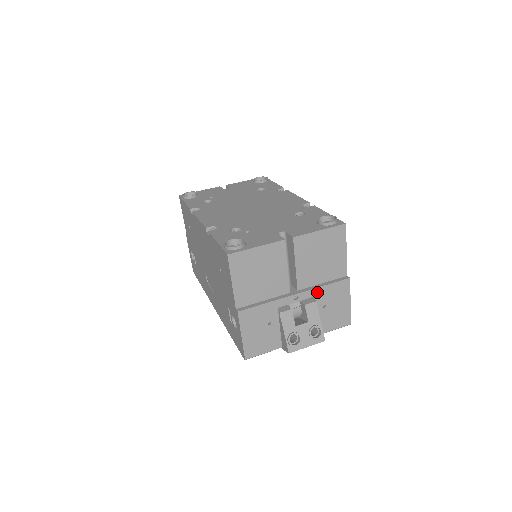
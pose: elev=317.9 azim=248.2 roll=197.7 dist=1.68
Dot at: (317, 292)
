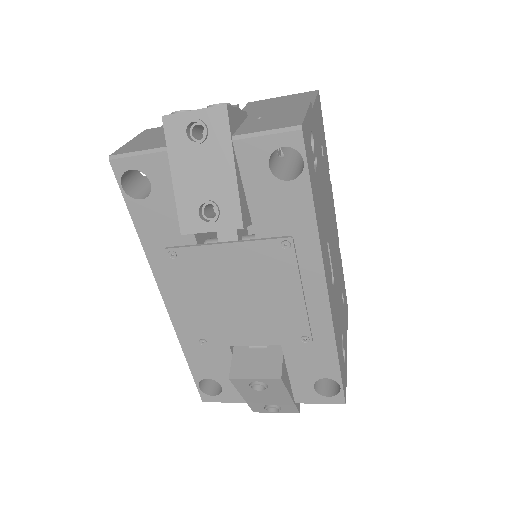
Dot at: (254, 113)
